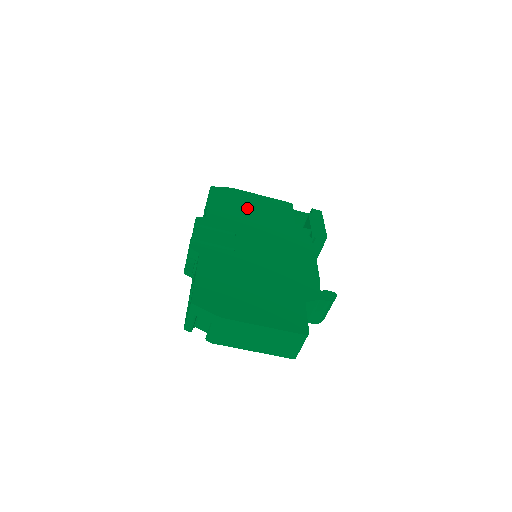
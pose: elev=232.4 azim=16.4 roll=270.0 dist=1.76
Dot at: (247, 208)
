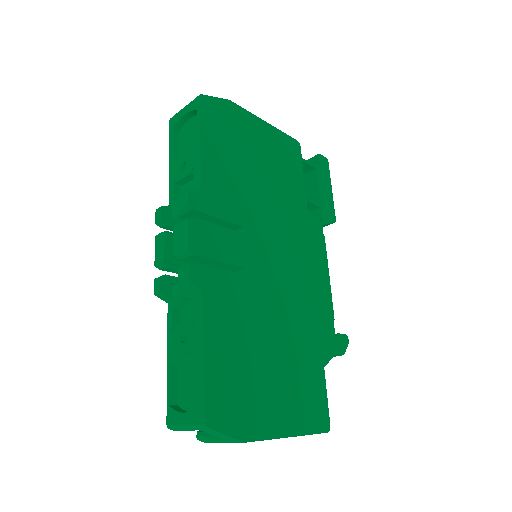
Dot at: (252, 158)
